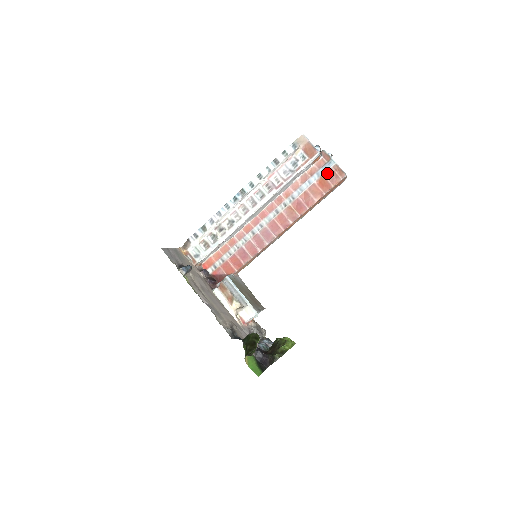
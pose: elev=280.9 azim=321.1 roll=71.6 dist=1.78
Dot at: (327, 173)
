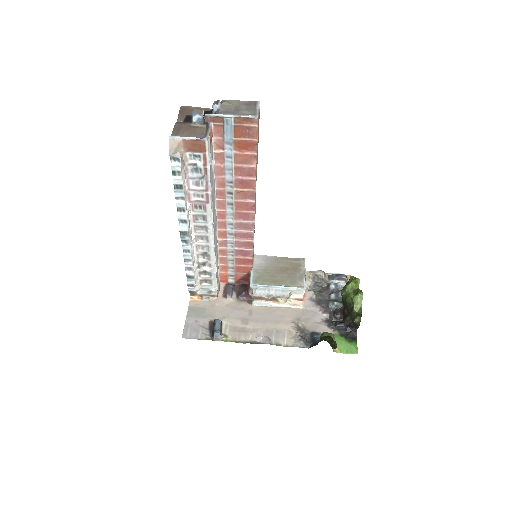
Dot at: (235, 133)
